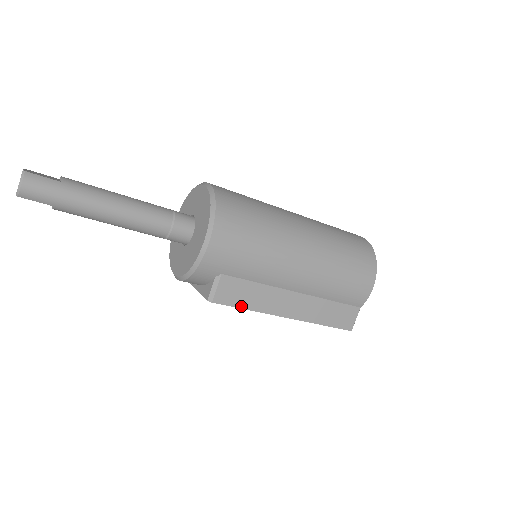
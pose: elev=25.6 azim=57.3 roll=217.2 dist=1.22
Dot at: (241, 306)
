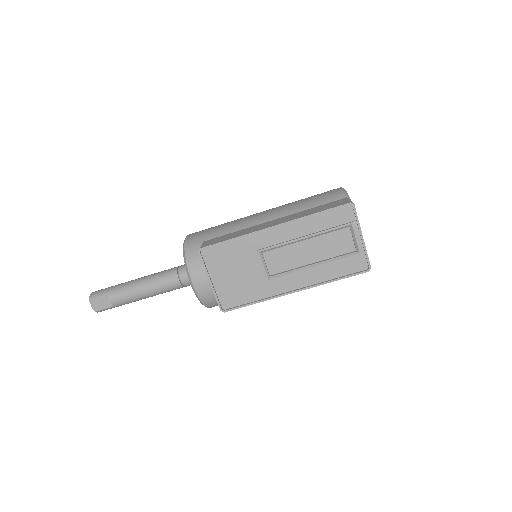
Dot at: (225, 240)
